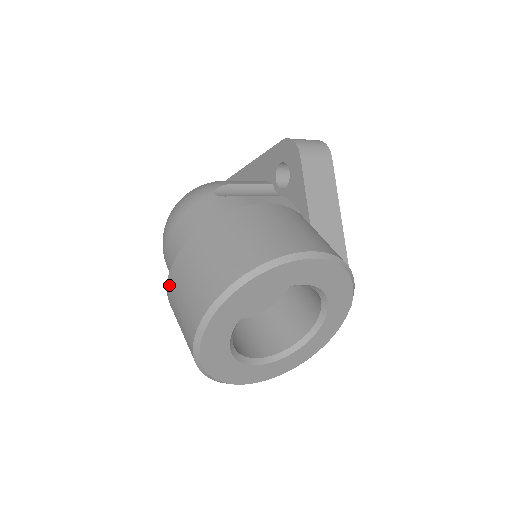
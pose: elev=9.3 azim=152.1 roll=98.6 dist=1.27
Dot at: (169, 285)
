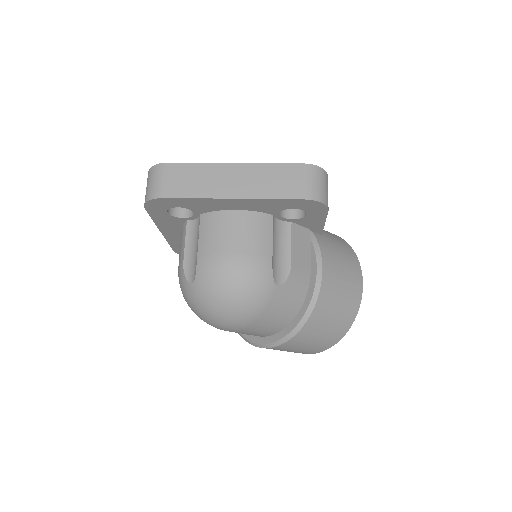
Dot at: occluded
